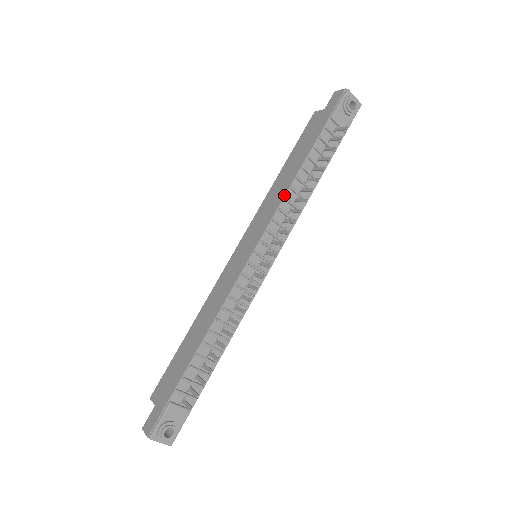
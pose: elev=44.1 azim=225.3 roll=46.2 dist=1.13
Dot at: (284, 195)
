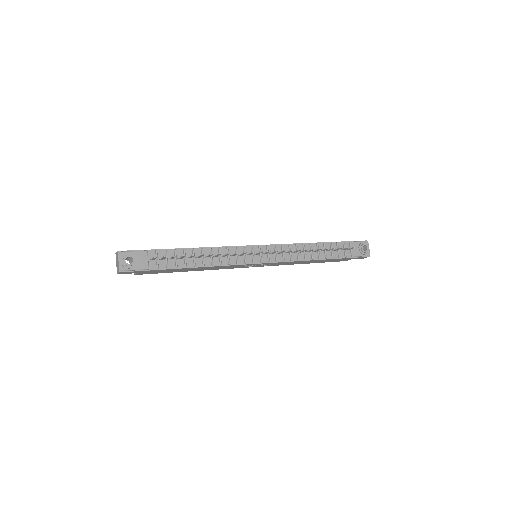
Dot at: (297, 243)
